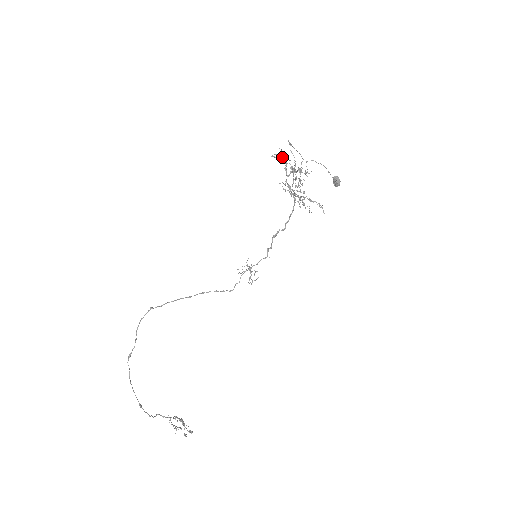
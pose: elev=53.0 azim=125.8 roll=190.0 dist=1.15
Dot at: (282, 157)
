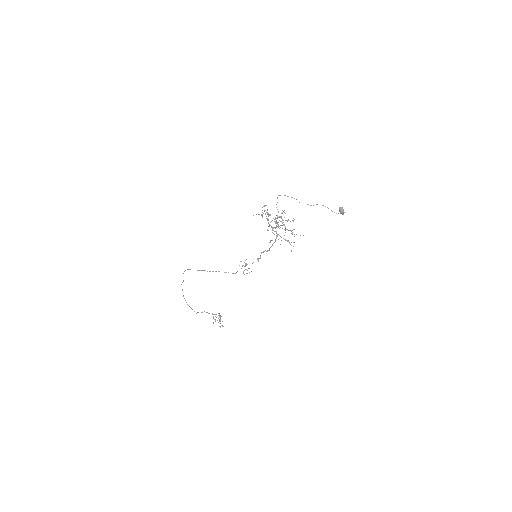
Dot at: occluded
